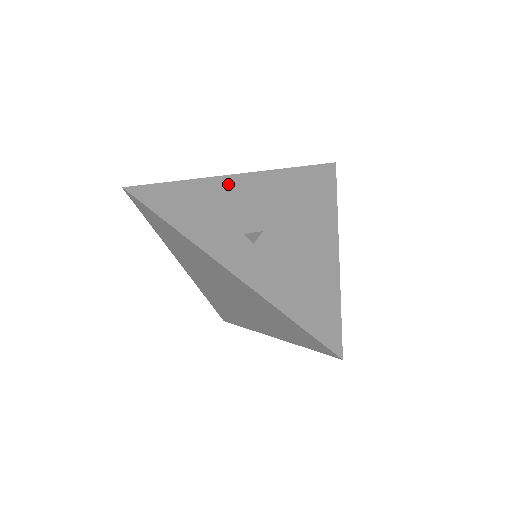
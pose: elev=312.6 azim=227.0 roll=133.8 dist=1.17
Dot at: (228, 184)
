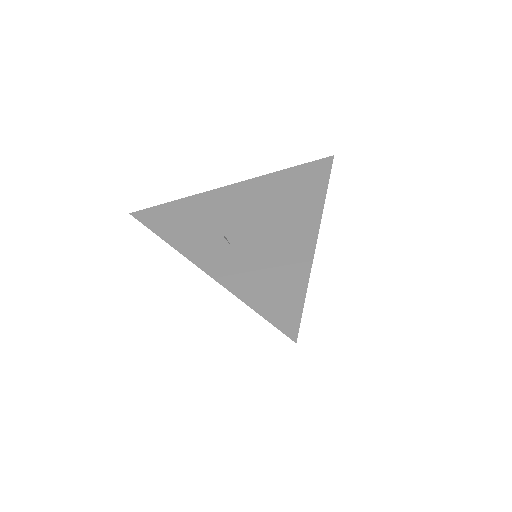
Dot at: (219, 195)
